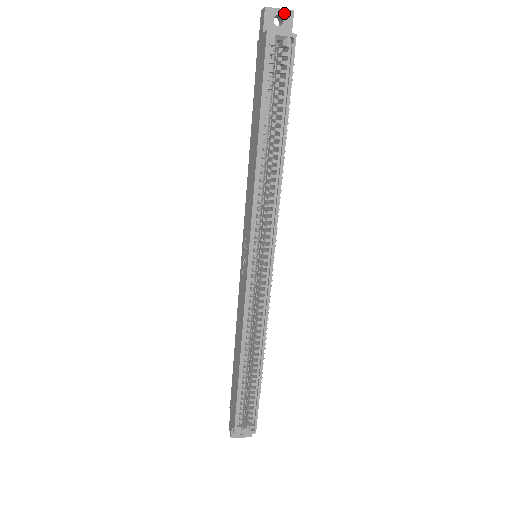
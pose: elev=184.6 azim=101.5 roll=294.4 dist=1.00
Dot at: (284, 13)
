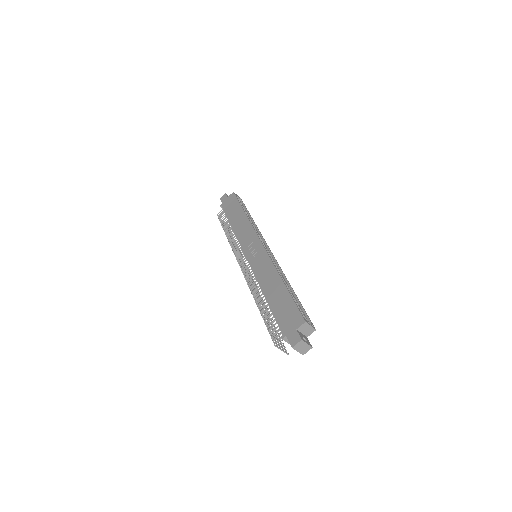
Dot at: occluded
